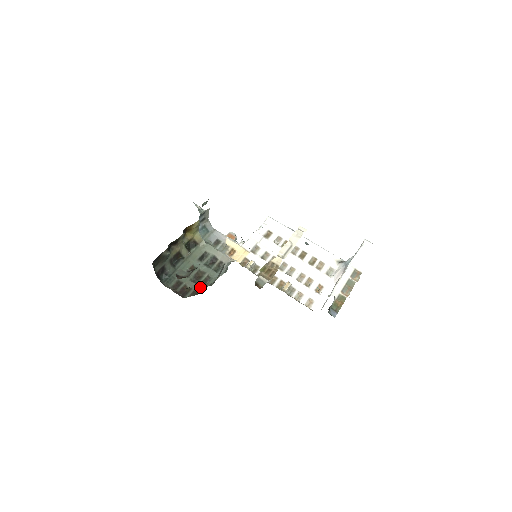
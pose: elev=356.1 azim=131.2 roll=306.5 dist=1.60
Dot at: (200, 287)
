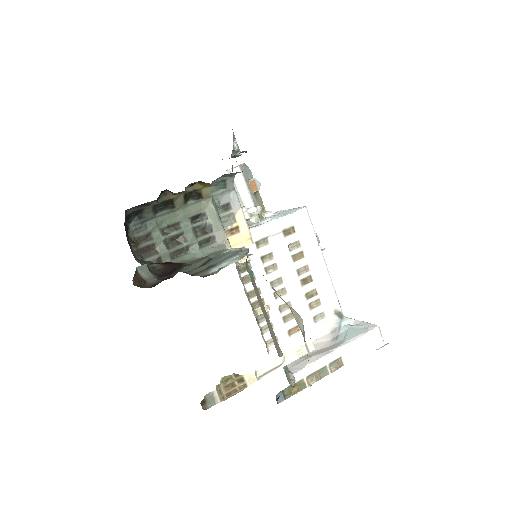
Dot at: (169, 256)
